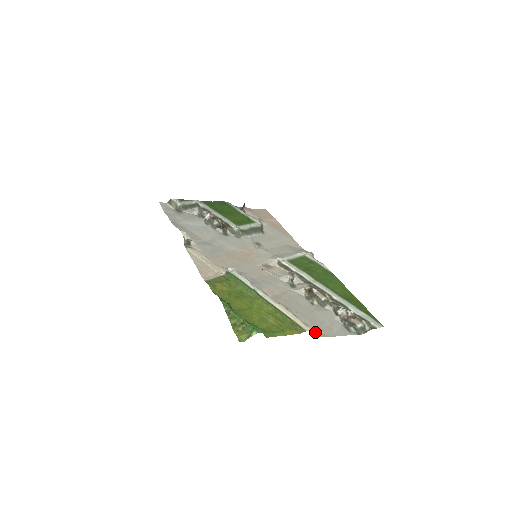
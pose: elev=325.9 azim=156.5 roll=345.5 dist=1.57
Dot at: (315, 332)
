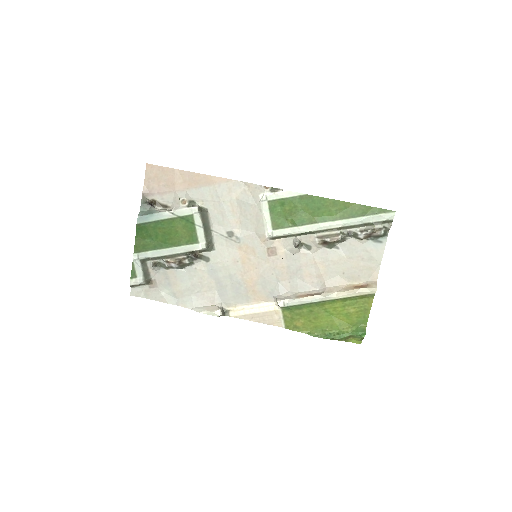
Dot at: (371, 276)
